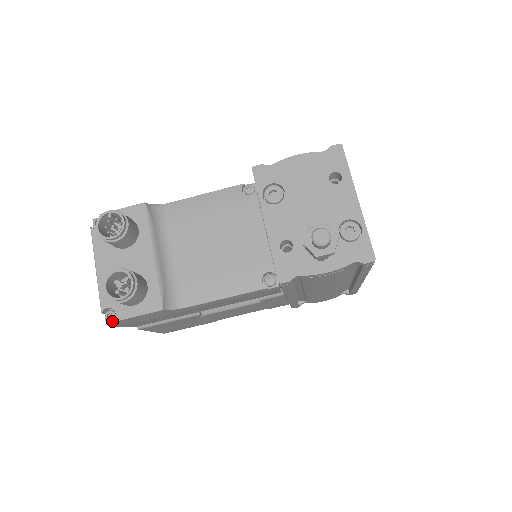
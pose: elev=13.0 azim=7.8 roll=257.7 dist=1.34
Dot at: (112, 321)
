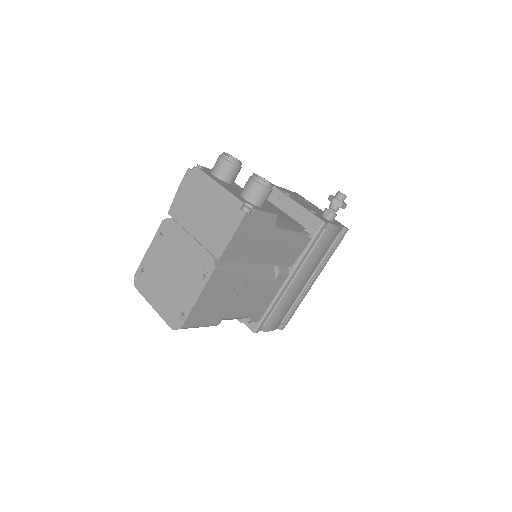
Dot at: (250, 211)
